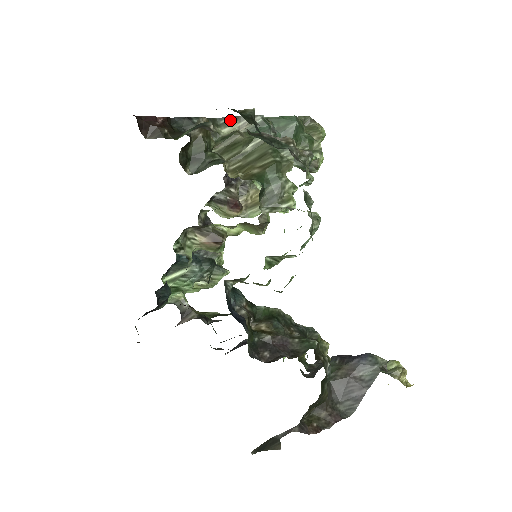
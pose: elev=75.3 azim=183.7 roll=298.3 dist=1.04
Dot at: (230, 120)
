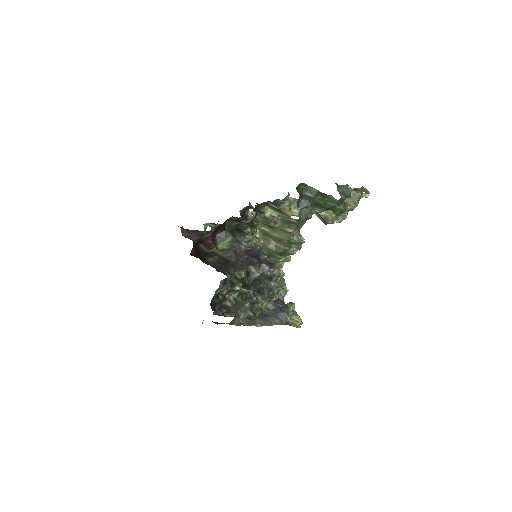
Dot at: (277, 209)
